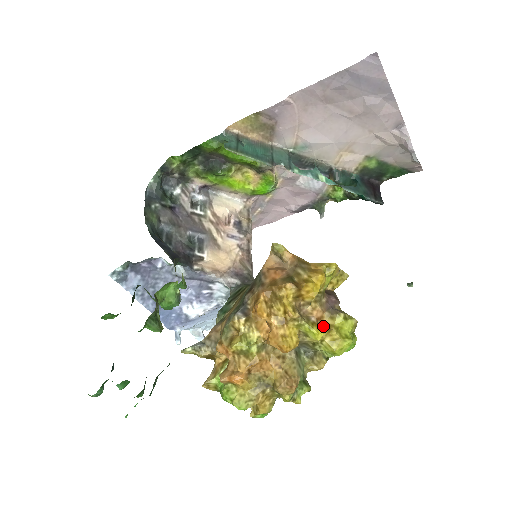
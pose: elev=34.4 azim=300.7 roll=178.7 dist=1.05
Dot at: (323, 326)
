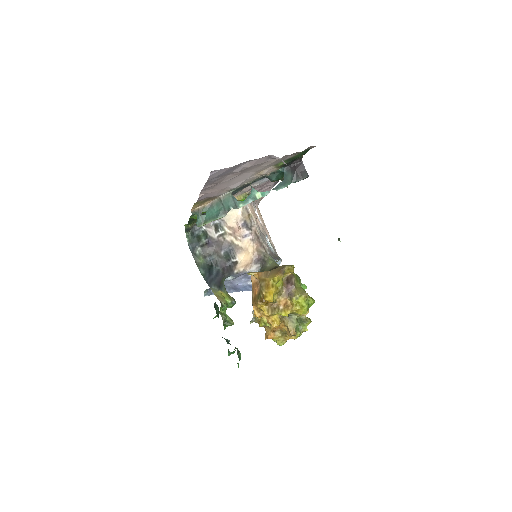
Dot at: (288, 308)
